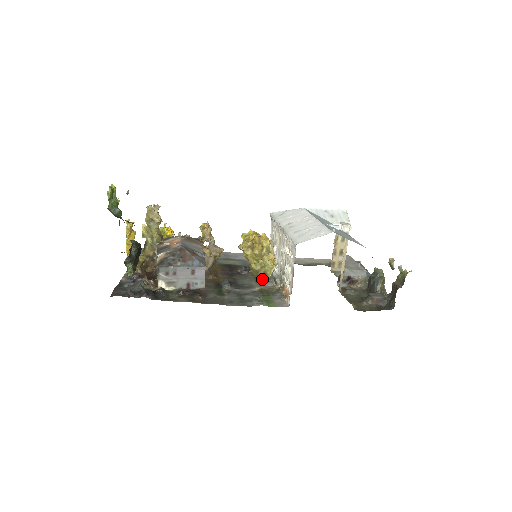
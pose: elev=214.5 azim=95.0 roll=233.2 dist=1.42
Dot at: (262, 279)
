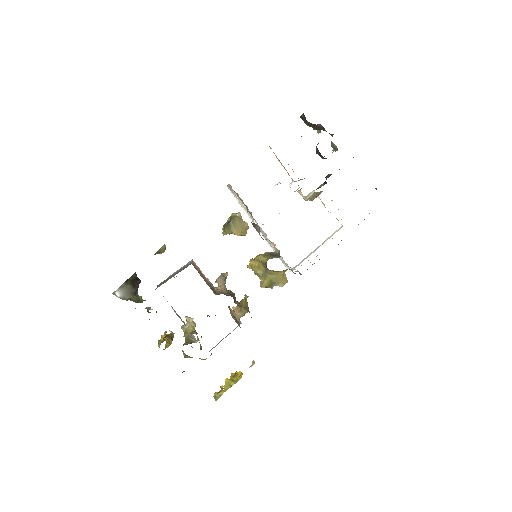
Dot at: (229, 222)
